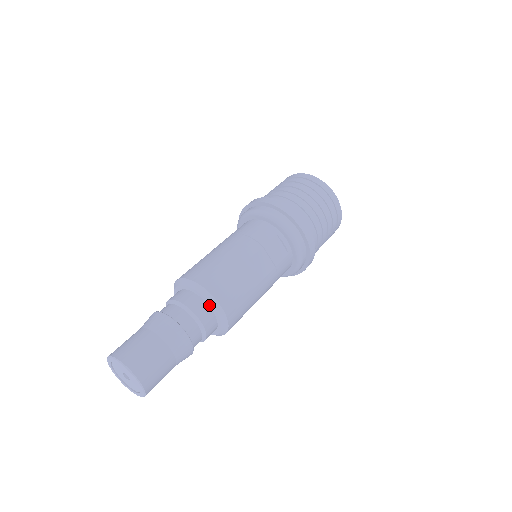
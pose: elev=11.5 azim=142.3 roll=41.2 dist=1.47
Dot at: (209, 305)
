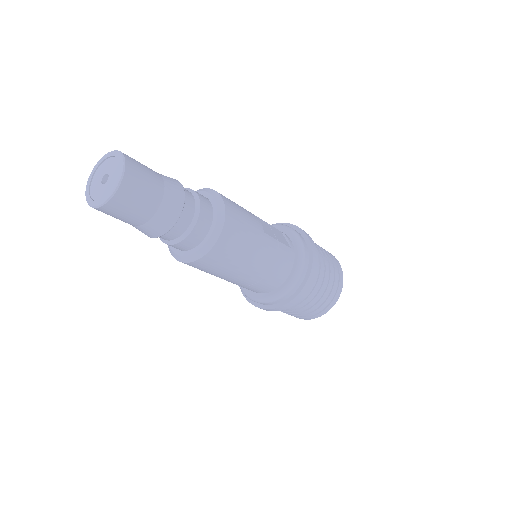
Dot at: (210, 199)
